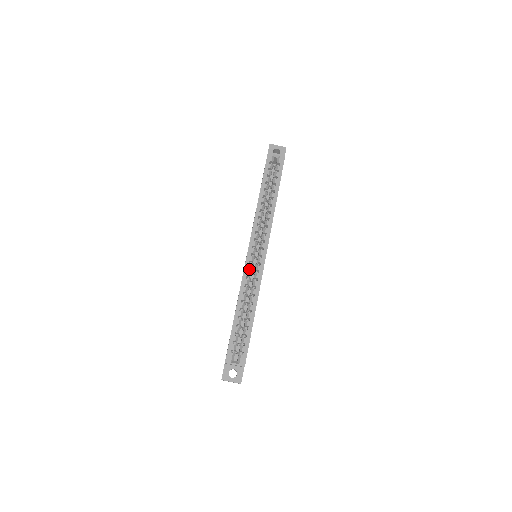
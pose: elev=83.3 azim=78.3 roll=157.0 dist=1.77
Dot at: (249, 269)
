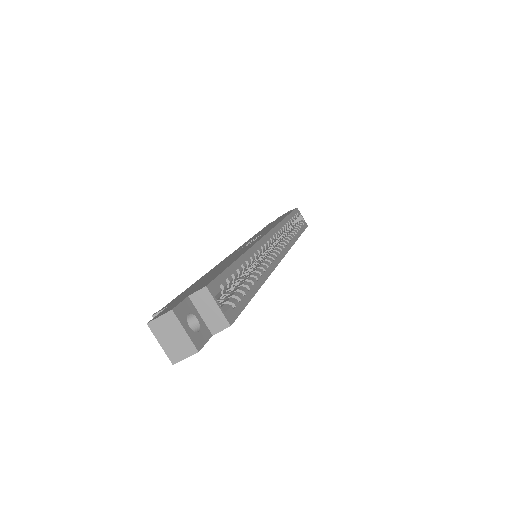
Dot at: occluded
